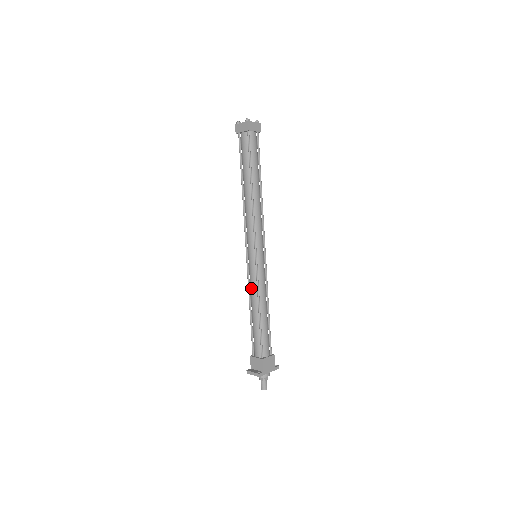
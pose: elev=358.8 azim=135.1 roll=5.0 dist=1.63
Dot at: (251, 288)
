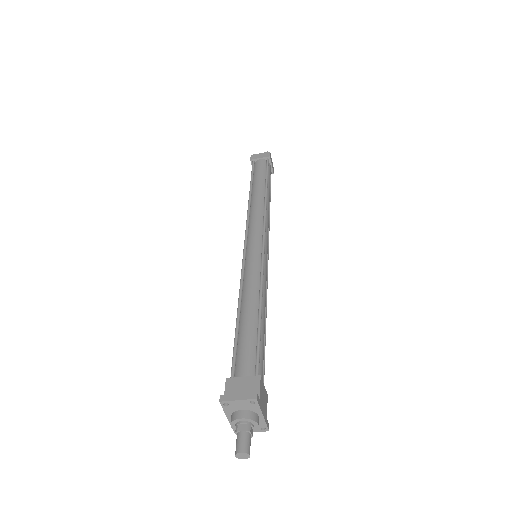
Dot at: (248, 280)
